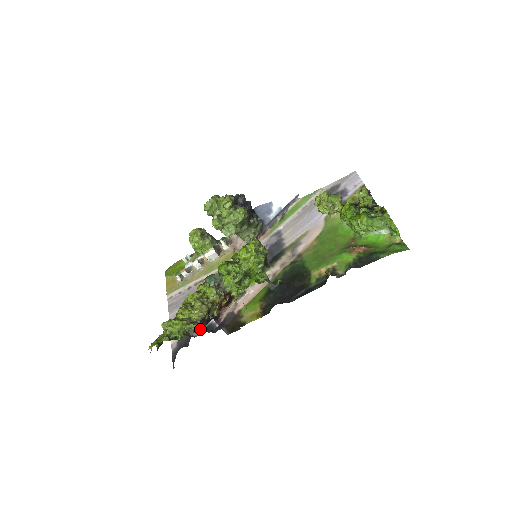
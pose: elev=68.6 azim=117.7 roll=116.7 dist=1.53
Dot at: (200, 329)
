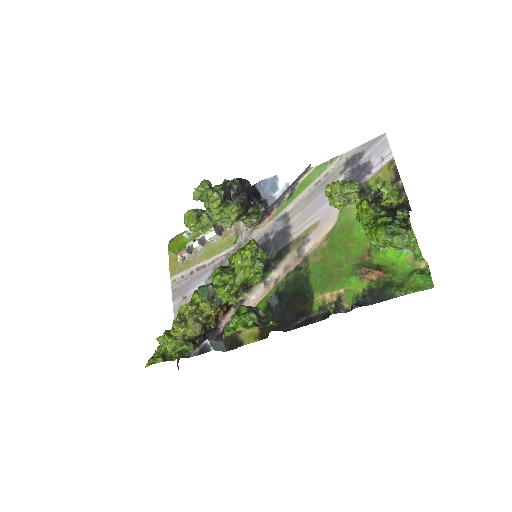
Dot at: (195, 349)
